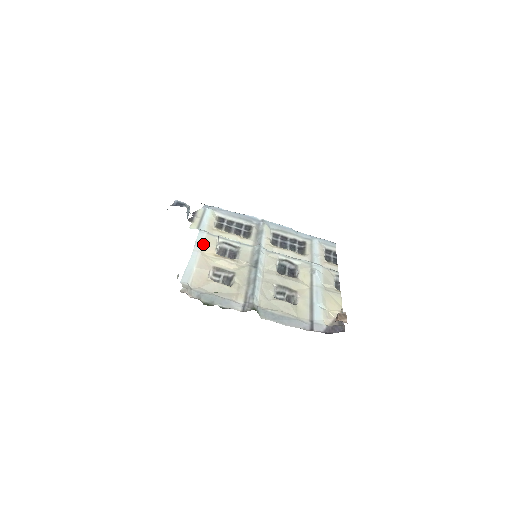
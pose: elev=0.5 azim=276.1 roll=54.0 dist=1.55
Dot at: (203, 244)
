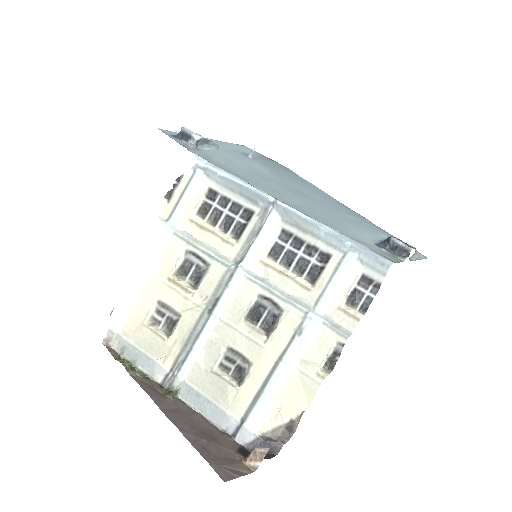
Dot at: (160, 257)
